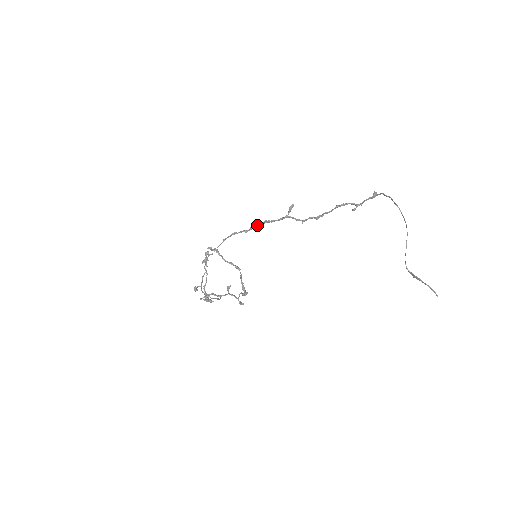
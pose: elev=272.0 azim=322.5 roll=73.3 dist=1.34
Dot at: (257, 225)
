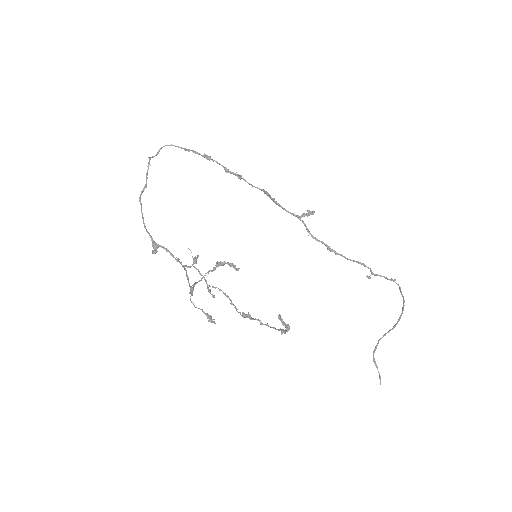
Dot at: occluded
